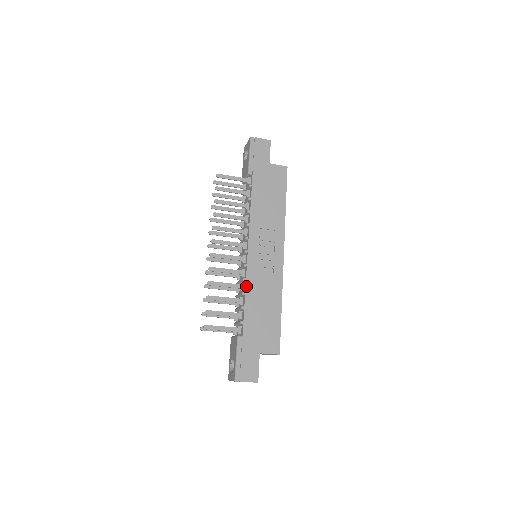
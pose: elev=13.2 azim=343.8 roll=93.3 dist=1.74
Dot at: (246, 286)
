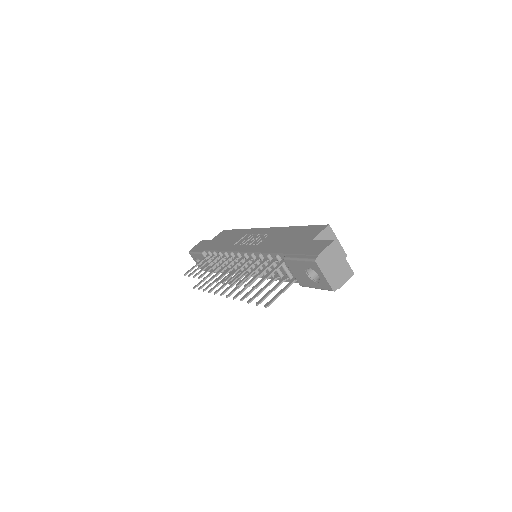
Dot at: (256, 252)
